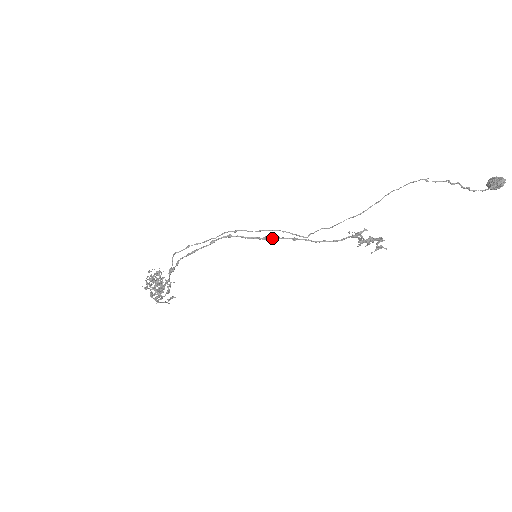
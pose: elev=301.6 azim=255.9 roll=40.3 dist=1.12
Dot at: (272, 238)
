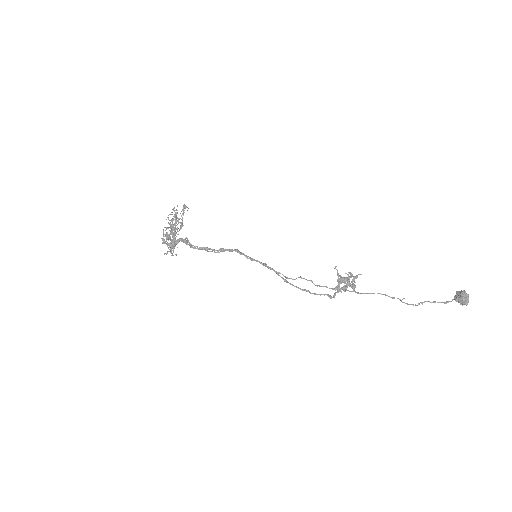
Dot at: (270, 269)
